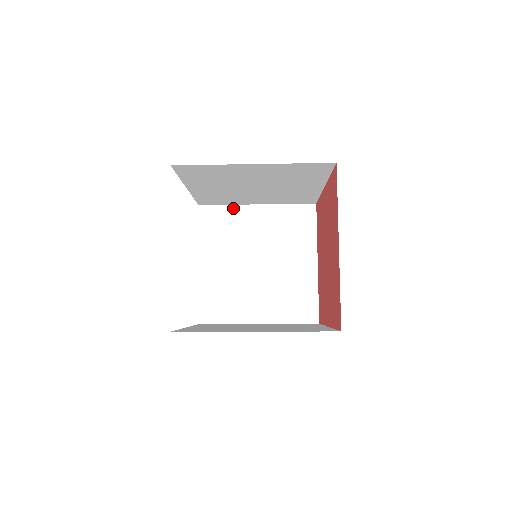
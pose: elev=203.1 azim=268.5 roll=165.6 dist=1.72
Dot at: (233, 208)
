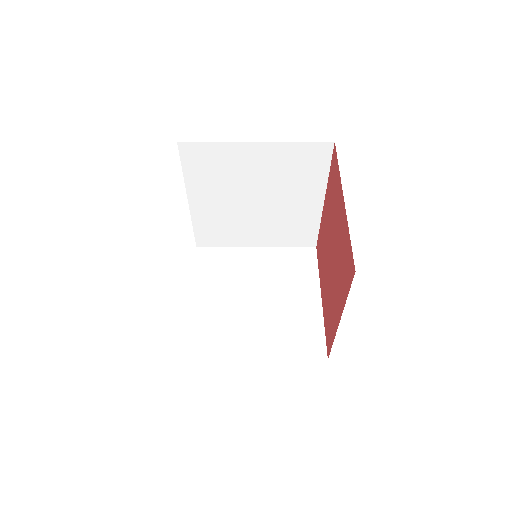
Dot at: (232, 250)
